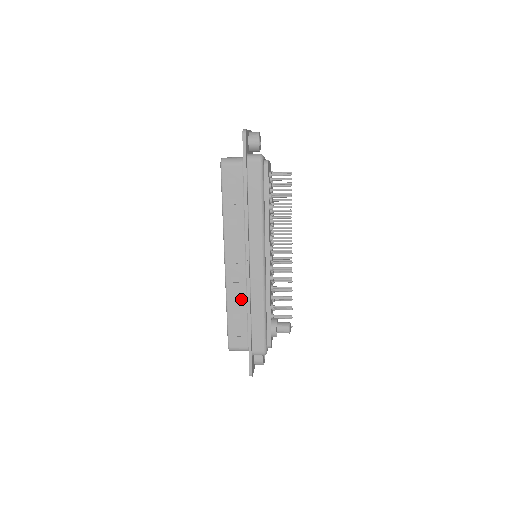
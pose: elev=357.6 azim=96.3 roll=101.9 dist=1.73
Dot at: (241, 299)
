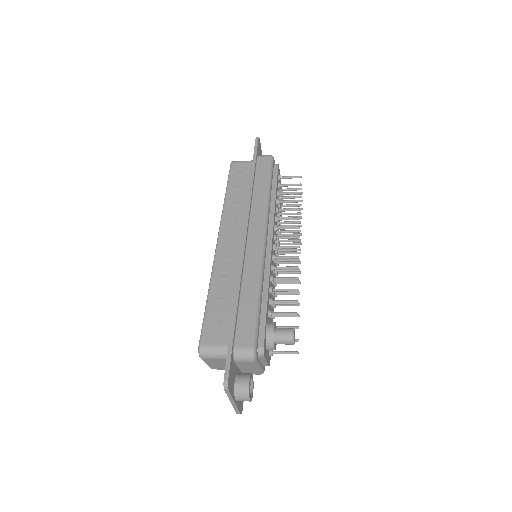
Dot at: (230, 280)
